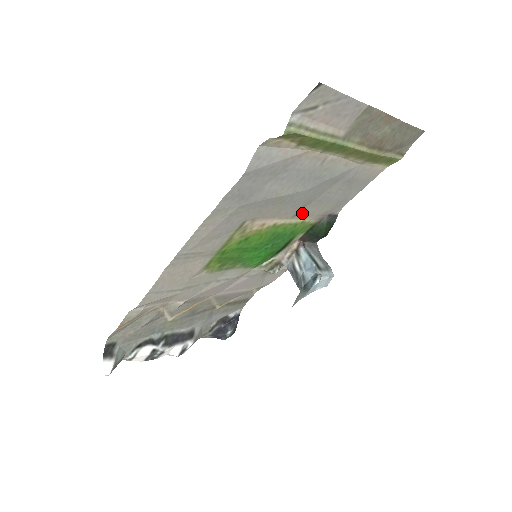
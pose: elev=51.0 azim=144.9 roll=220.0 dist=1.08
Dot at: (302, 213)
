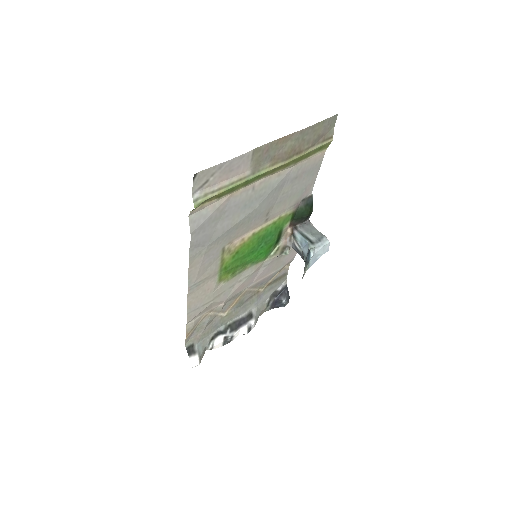
Dot at: (272, 215)
